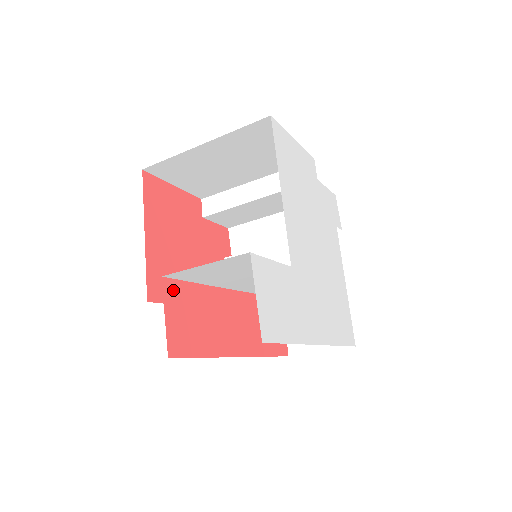
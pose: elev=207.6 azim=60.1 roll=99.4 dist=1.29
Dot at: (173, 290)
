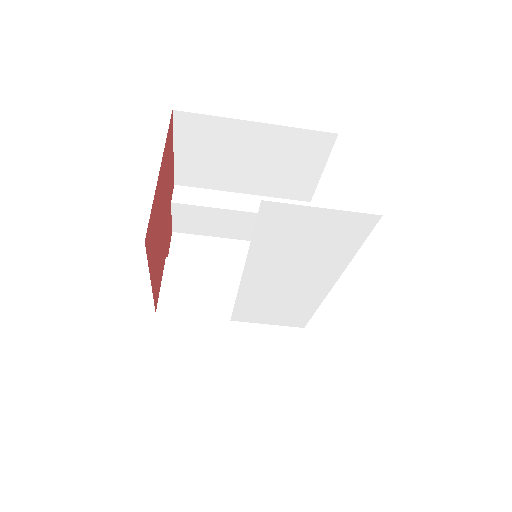
Dot at: occluded
